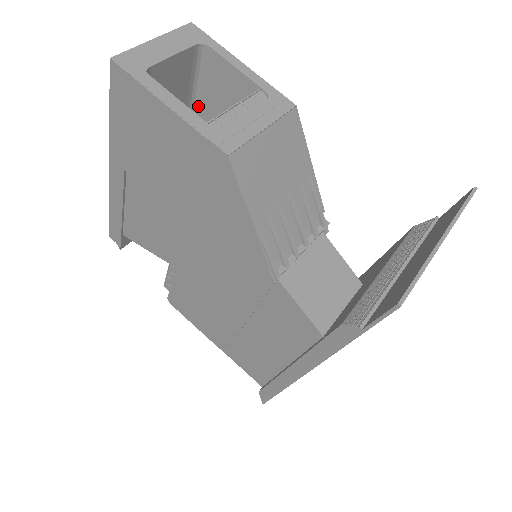
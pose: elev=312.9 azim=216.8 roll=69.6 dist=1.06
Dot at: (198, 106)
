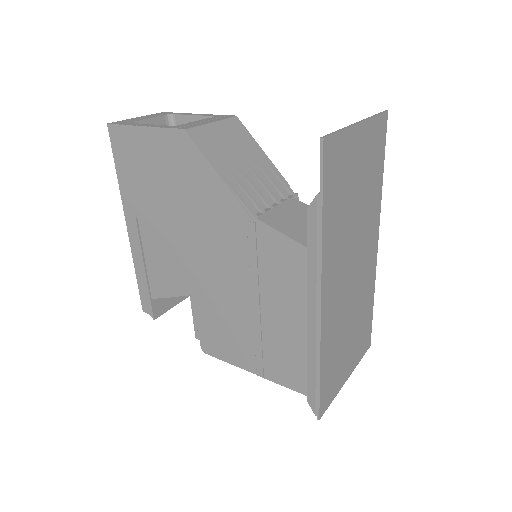
Dot at: occluded
